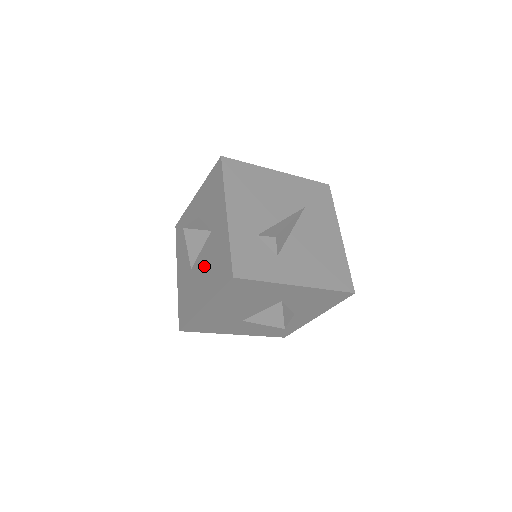
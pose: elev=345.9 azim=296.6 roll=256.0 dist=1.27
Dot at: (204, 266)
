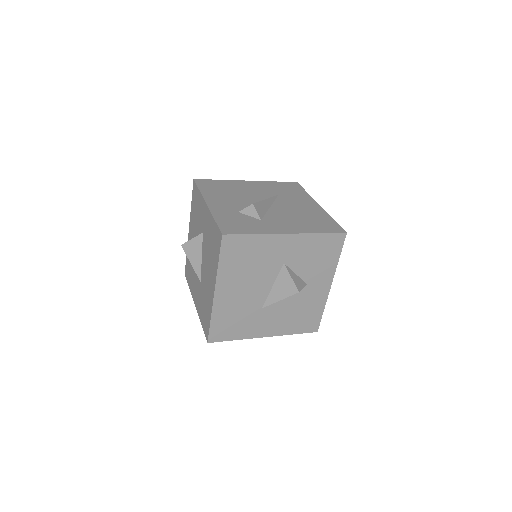
Dot at: (206, 263)
